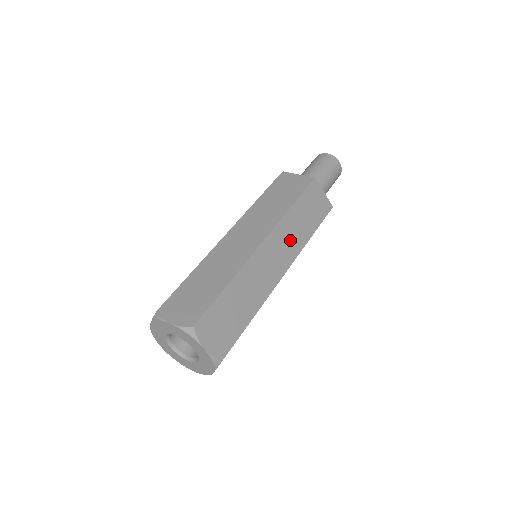
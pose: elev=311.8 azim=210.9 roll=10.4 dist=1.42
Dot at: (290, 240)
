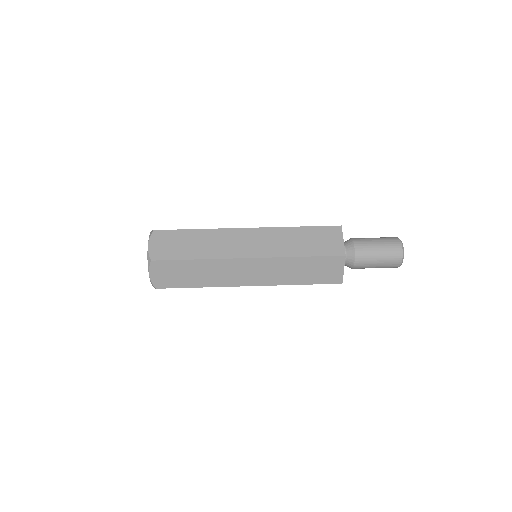
Dot at: (274, 273)
